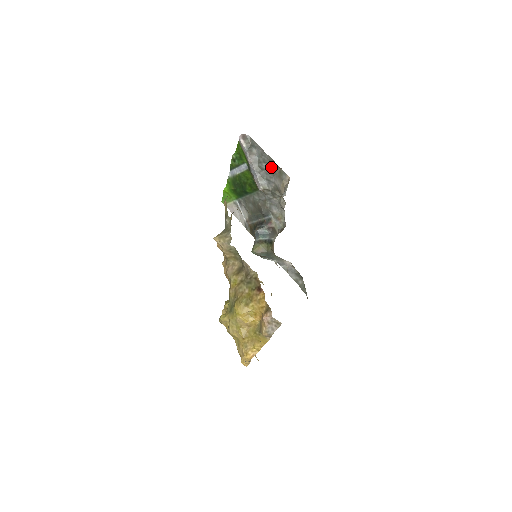
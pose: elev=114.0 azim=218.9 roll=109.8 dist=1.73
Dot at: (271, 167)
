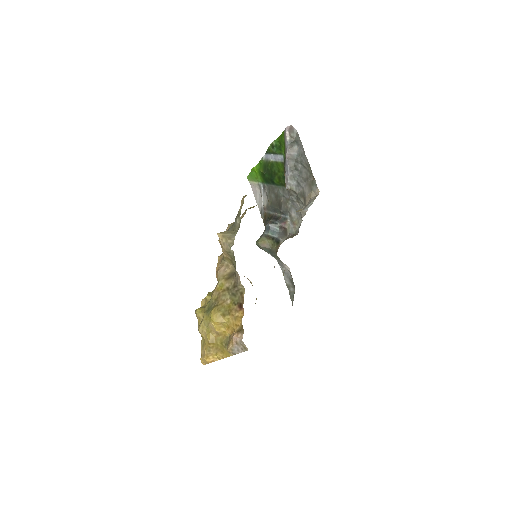
Dot at: (306, 172)
